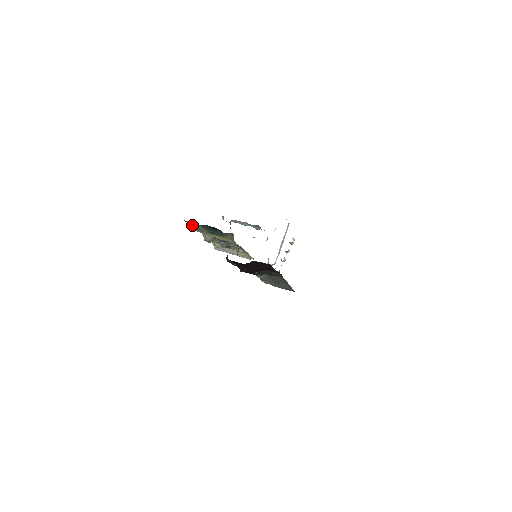
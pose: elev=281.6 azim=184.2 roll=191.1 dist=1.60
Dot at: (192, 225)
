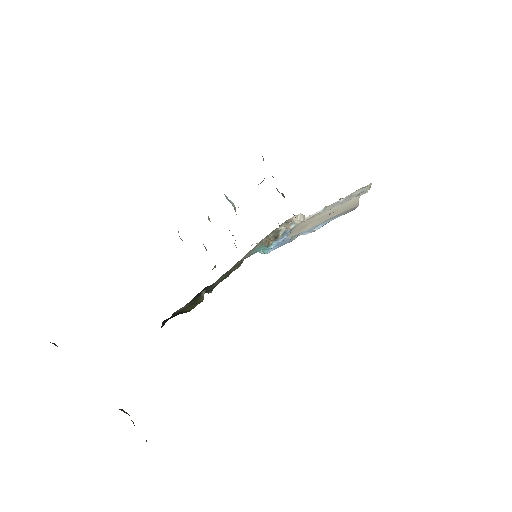
Dot at: occluded
